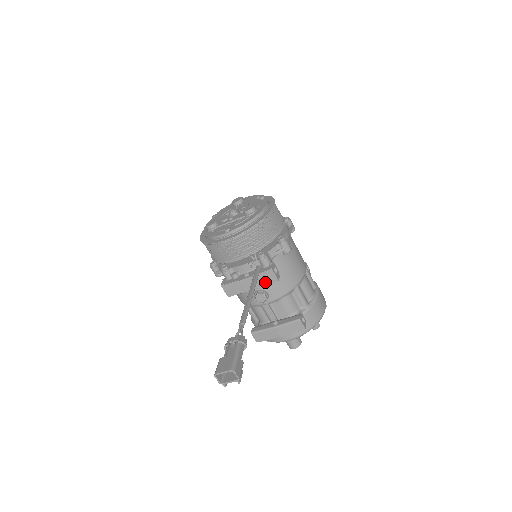
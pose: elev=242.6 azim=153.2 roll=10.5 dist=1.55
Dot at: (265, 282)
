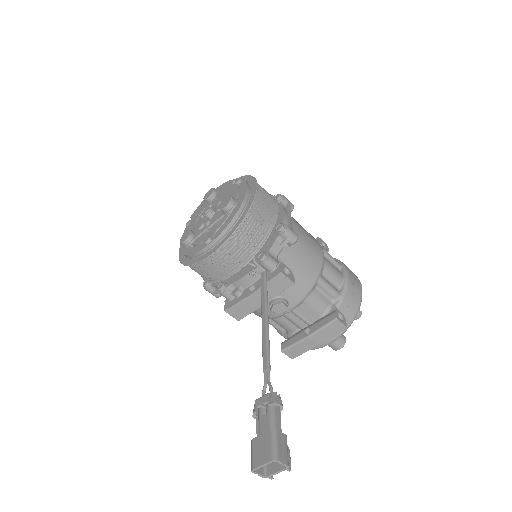
Dot at: (278, 290)
